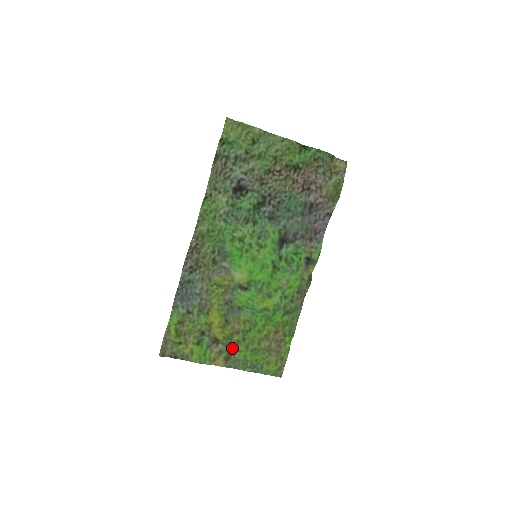
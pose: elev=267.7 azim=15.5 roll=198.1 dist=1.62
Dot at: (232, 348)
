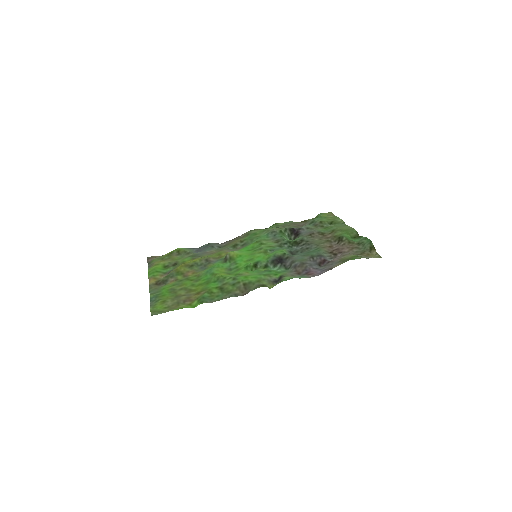
Dot at: (169, 280)
